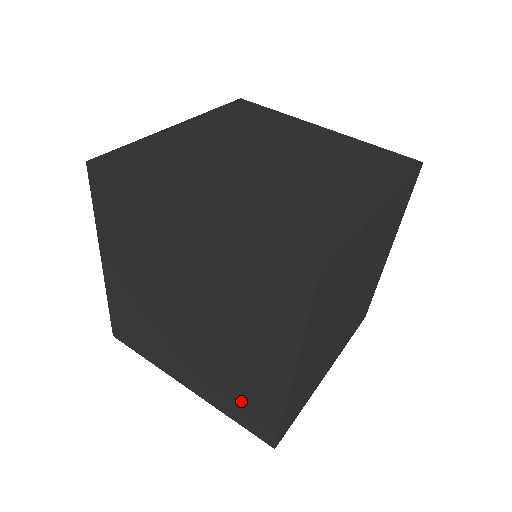
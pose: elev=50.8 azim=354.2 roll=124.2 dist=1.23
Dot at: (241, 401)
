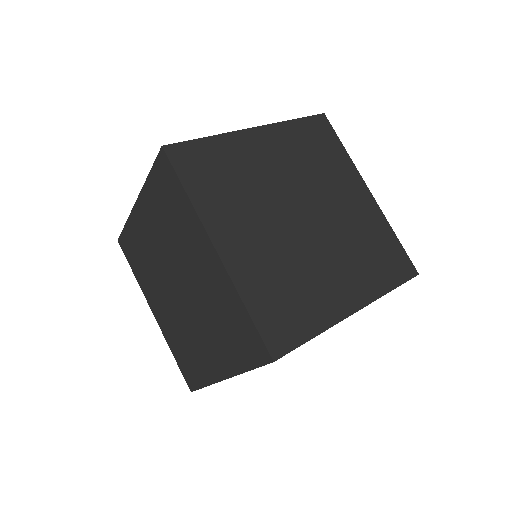
Dot at: (232, 332)
